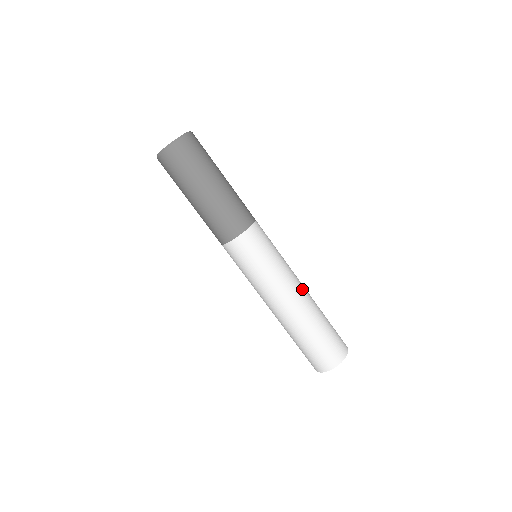
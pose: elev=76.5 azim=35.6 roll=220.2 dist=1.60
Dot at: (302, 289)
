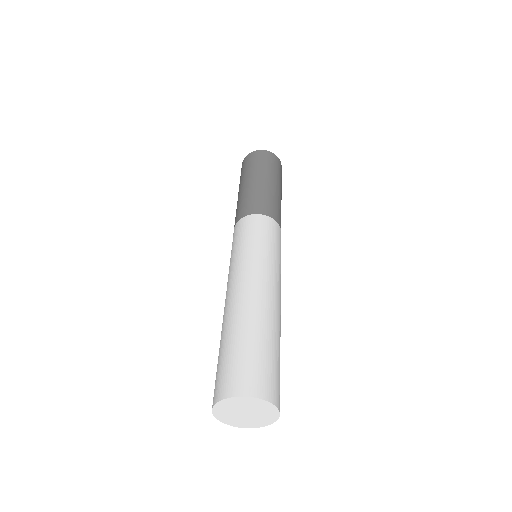
Dot at: occluded
